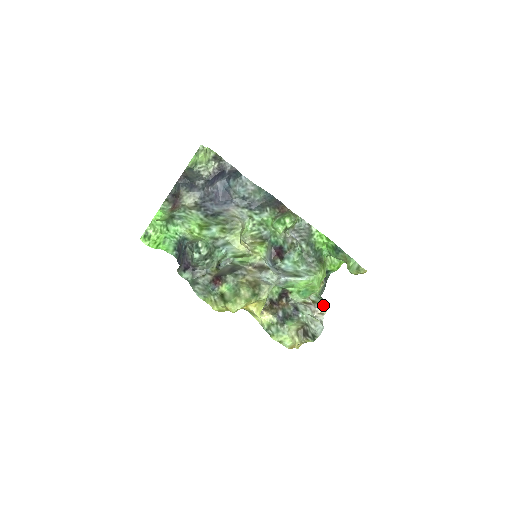
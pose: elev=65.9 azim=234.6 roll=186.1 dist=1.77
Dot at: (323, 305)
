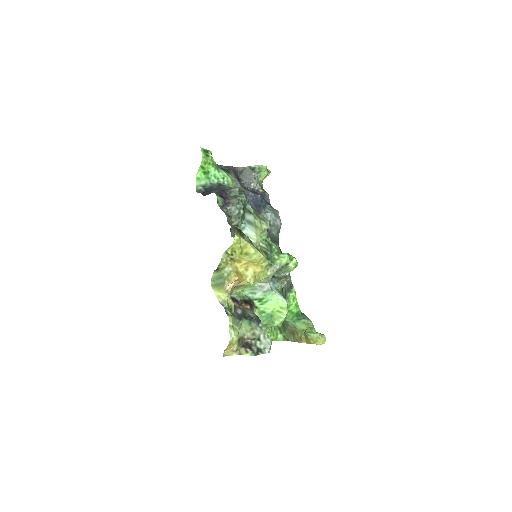
Dot at: occluded
